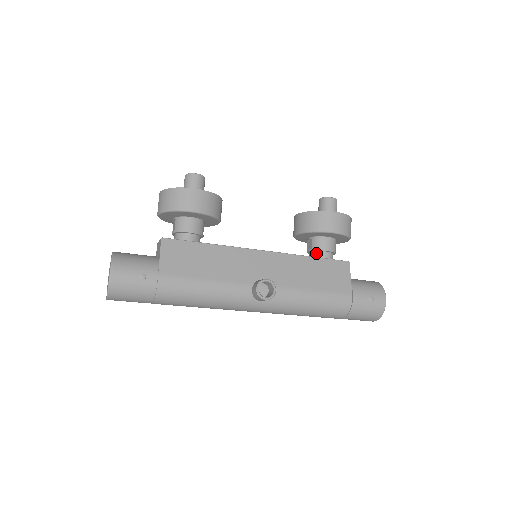
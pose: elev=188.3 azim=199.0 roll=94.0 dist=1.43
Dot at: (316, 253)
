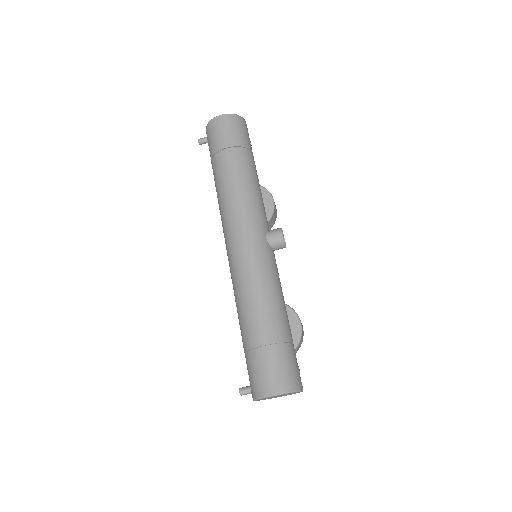
Dot at: occluded
